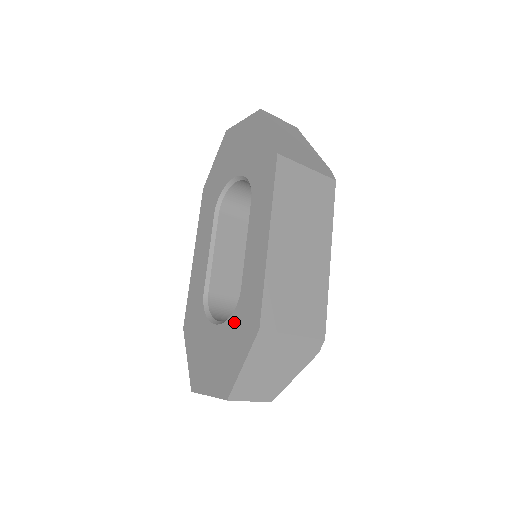
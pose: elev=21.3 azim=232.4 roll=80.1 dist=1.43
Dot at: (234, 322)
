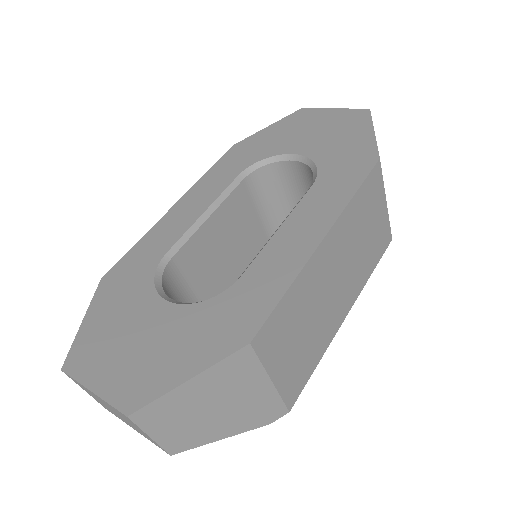
Dot at: (205, 312)
